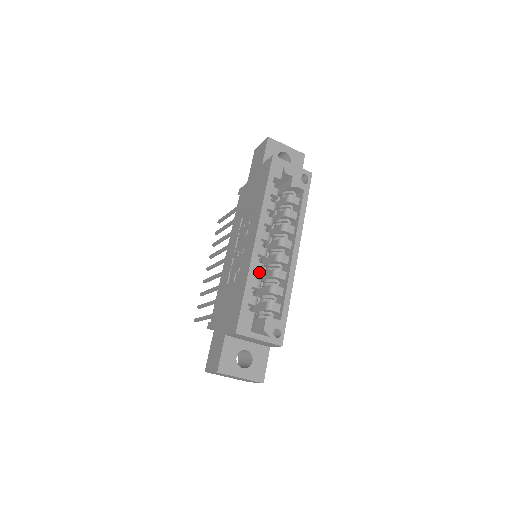
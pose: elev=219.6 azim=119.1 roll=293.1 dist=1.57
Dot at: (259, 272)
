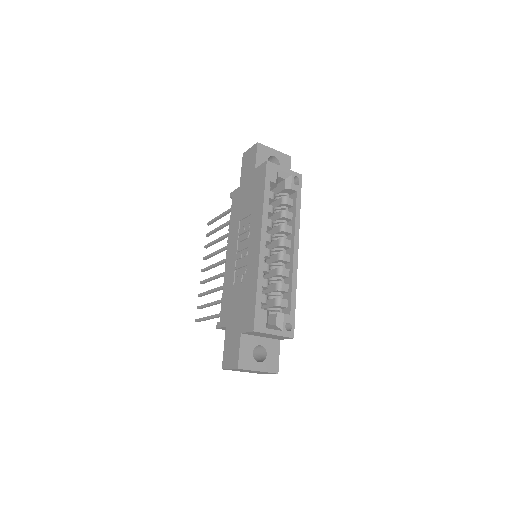
Dot at: (266, 272)
